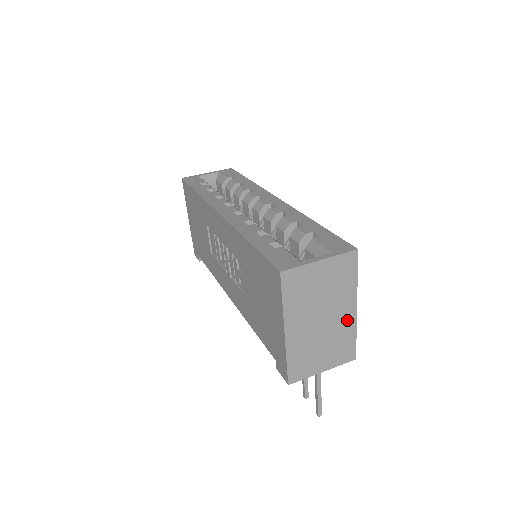
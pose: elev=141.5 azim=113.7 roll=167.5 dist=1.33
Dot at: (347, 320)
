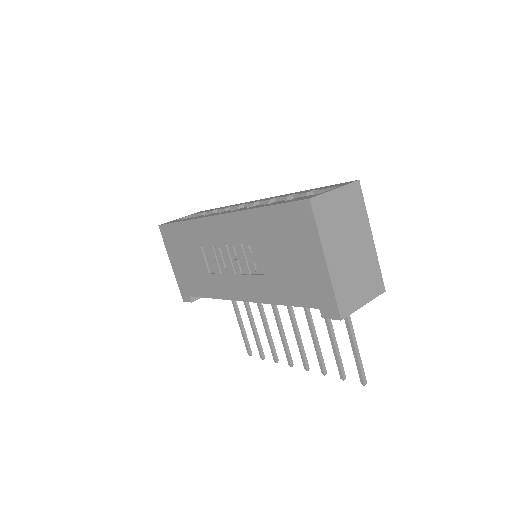
Dot at: (369, 249)
